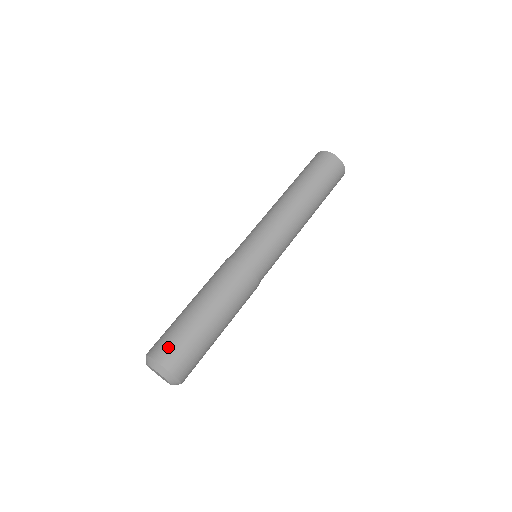
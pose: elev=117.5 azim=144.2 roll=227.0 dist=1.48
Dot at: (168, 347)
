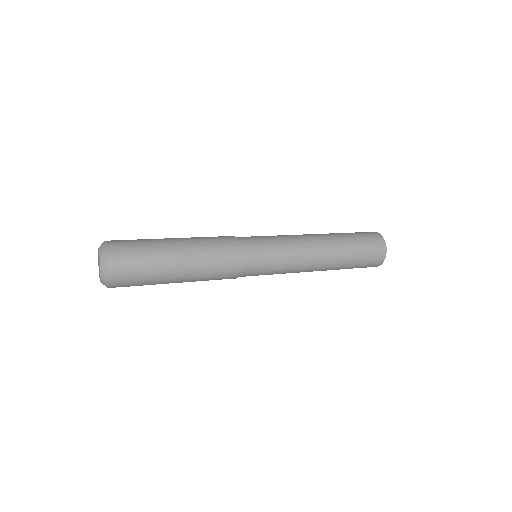
Dot at: occluded
